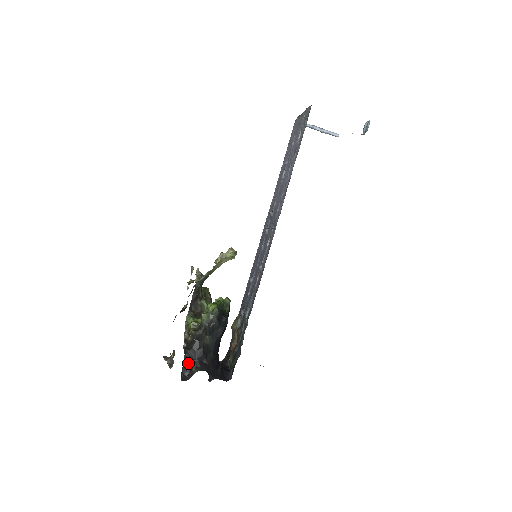
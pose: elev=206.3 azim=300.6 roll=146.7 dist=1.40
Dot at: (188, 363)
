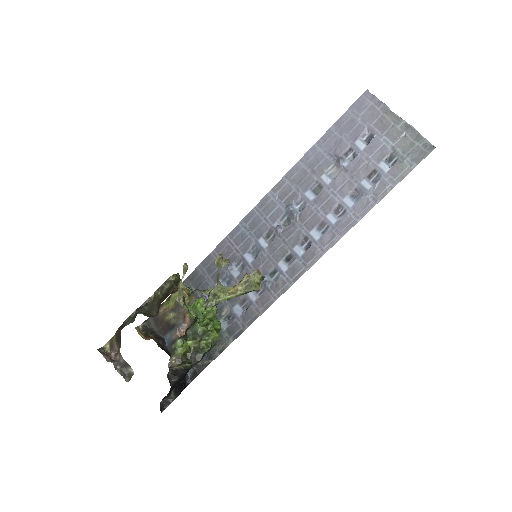
Dot at: (170, 393)
